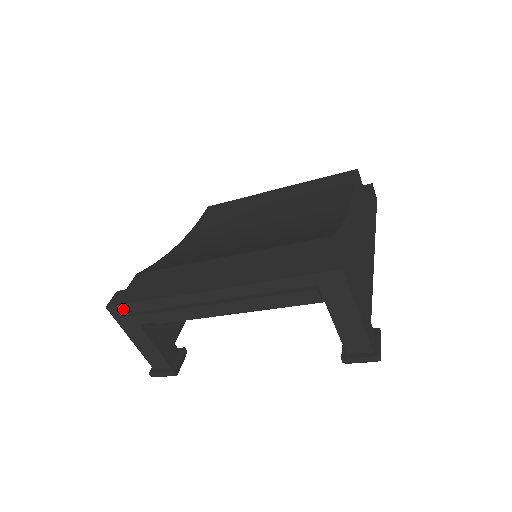
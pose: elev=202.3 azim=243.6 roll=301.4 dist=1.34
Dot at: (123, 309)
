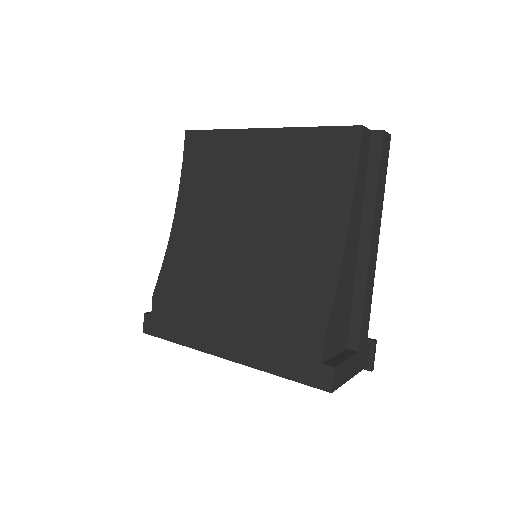
Dot at: occluded
